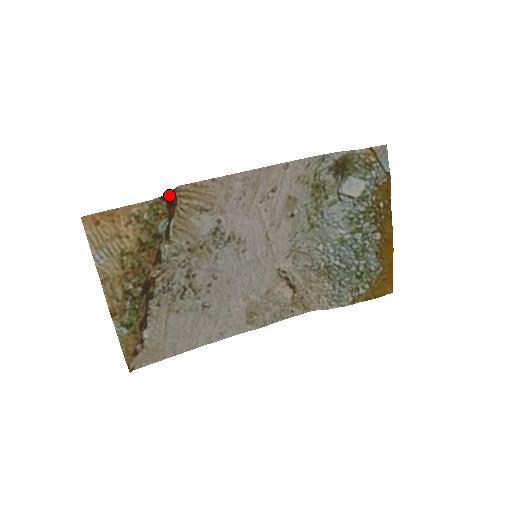
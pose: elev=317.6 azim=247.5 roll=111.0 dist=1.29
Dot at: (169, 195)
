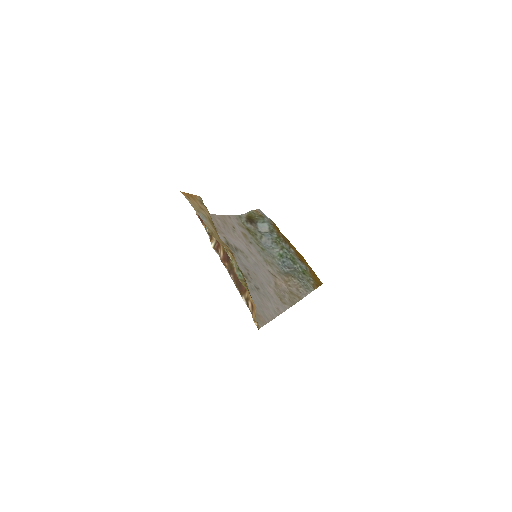
Dot at: occluded
